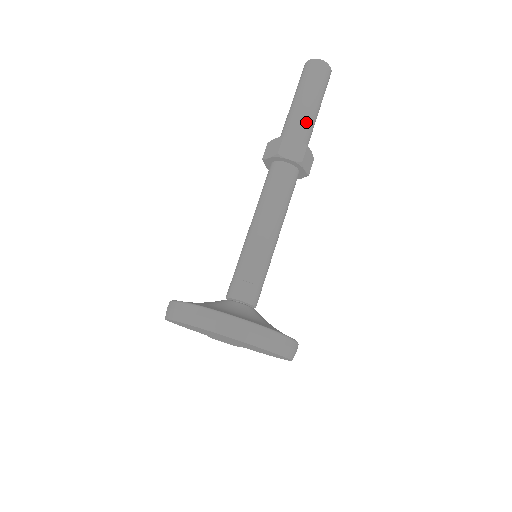
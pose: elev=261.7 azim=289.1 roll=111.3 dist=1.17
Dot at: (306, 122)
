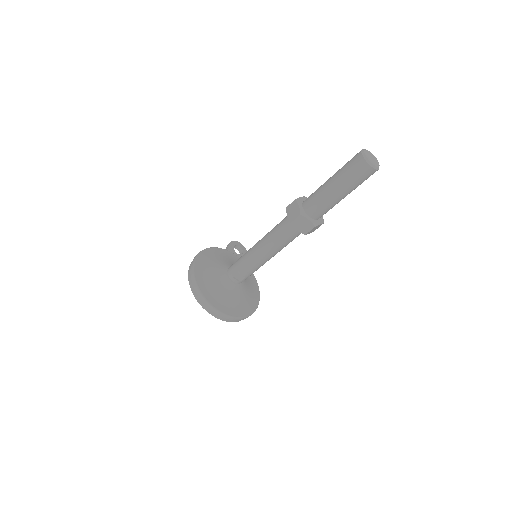
Dot at: (327, 206)
